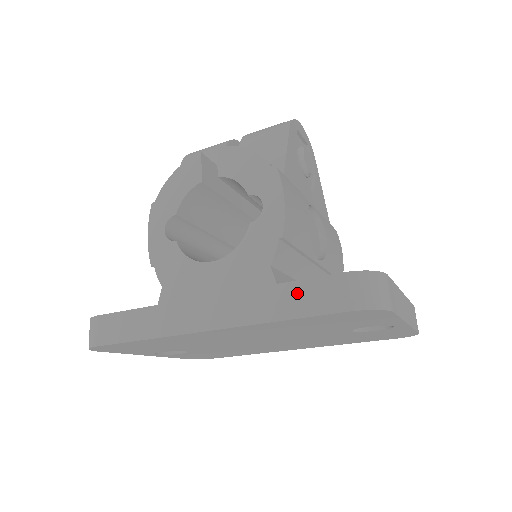
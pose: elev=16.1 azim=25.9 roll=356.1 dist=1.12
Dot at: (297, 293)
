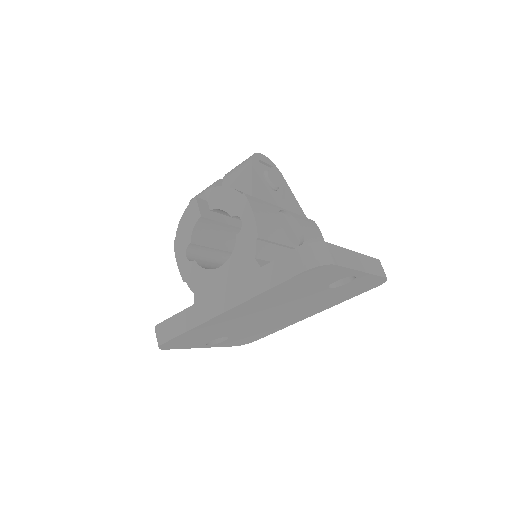
Dot at: (272, 270)
